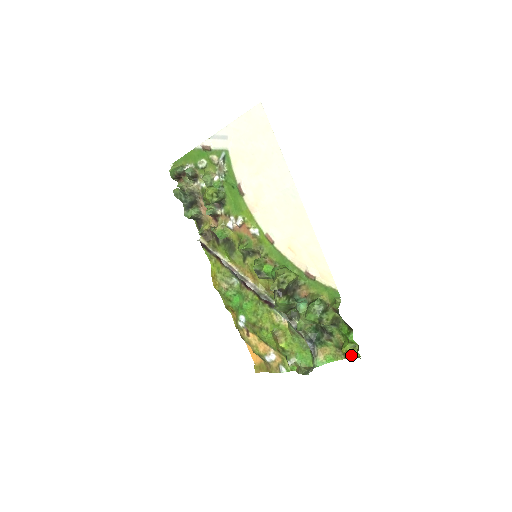
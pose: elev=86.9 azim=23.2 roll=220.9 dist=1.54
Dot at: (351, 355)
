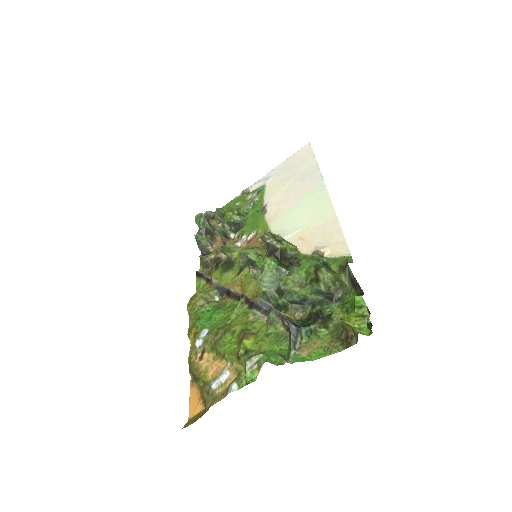
Dot at: (355, 339)
